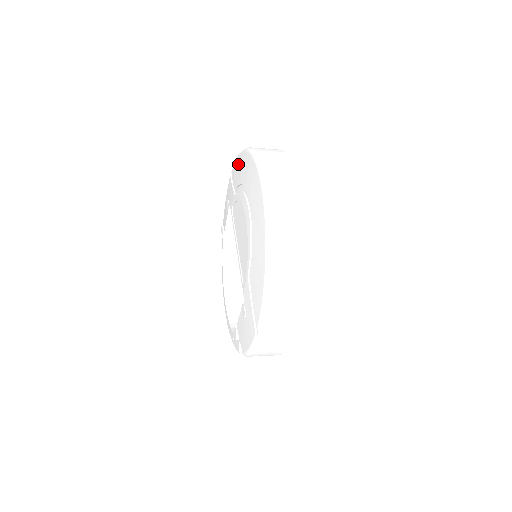
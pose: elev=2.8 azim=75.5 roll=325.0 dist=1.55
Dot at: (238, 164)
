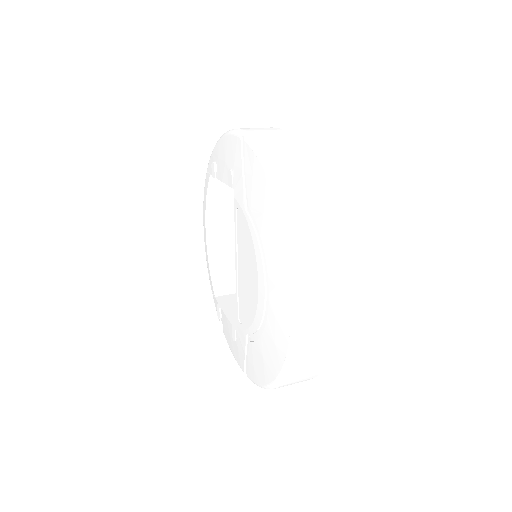
Dot at: (260, 184)
